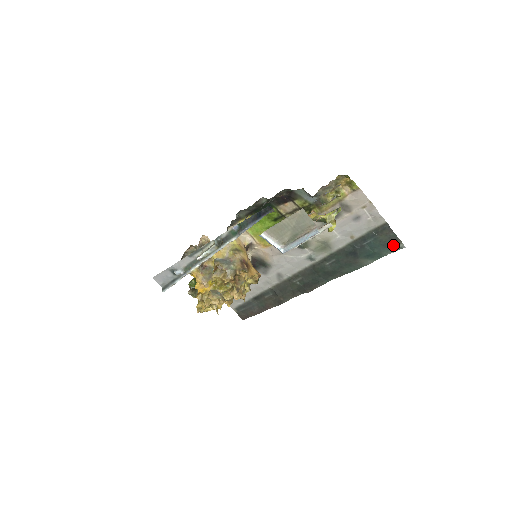
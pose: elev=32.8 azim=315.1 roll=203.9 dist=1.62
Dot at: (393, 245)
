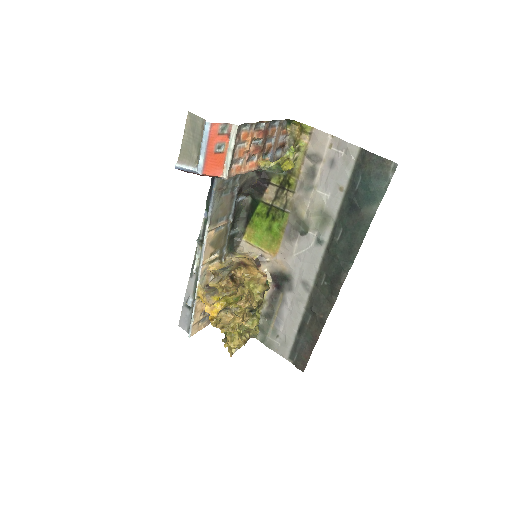
Dot at: (385, 171)
